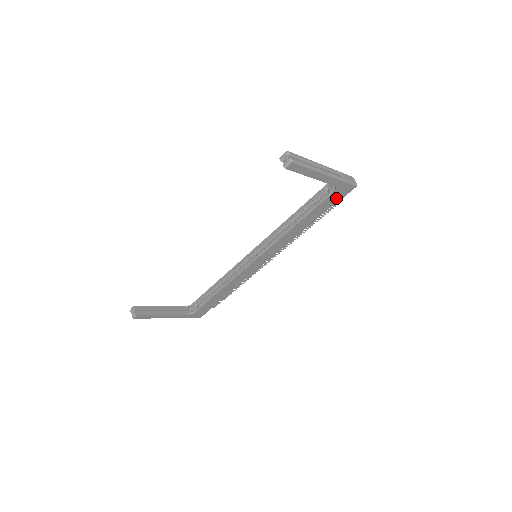
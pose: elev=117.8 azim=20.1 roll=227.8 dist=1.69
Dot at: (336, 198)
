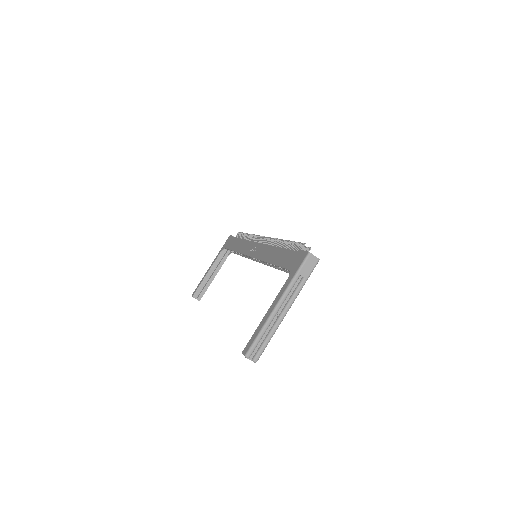
Dot at: occluded
